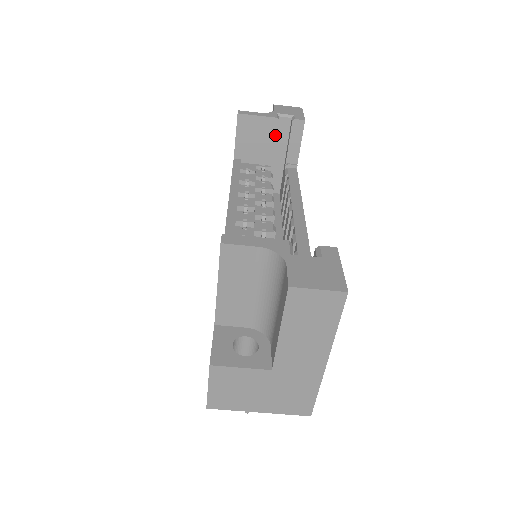
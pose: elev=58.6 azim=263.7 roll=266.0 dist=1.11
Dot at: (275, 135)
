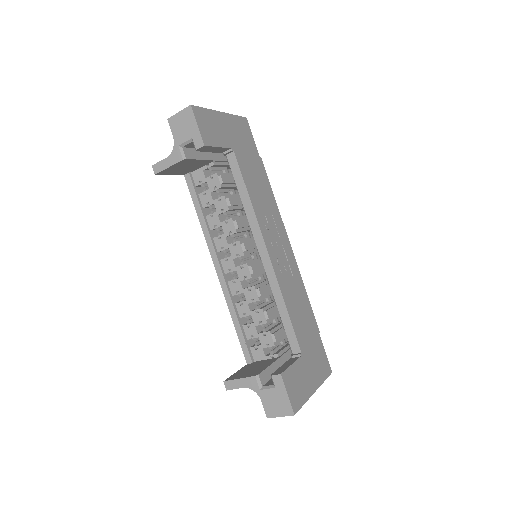
Dot at: (194, 160)
